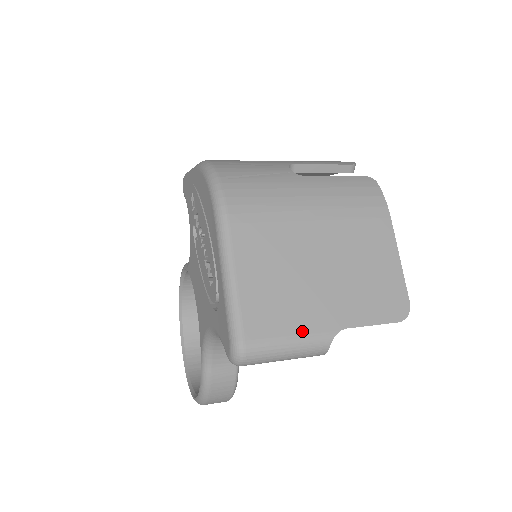
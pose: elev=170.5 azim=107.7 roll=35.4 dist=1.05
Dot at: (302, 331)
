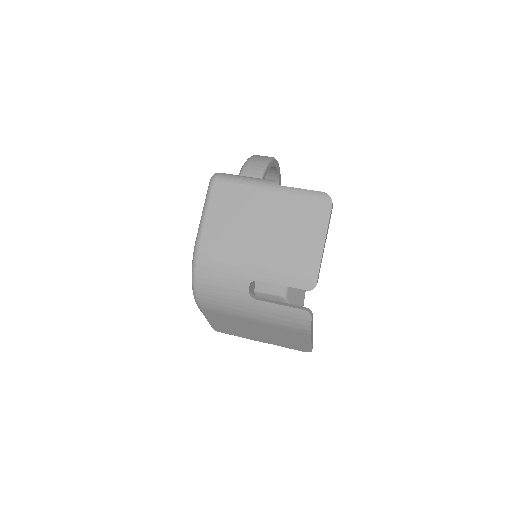
Dot at: (245, 337)
